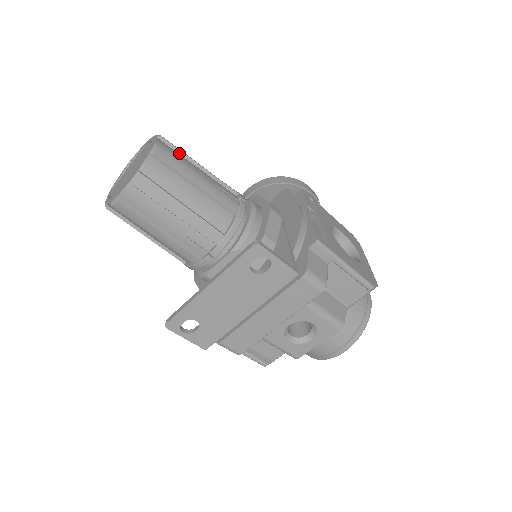
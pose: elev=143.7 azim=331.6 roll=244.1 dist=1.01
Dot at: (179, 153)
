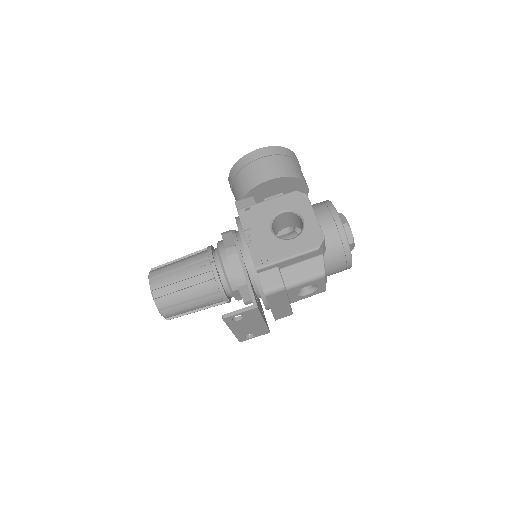
Dot at: (164, 275)
